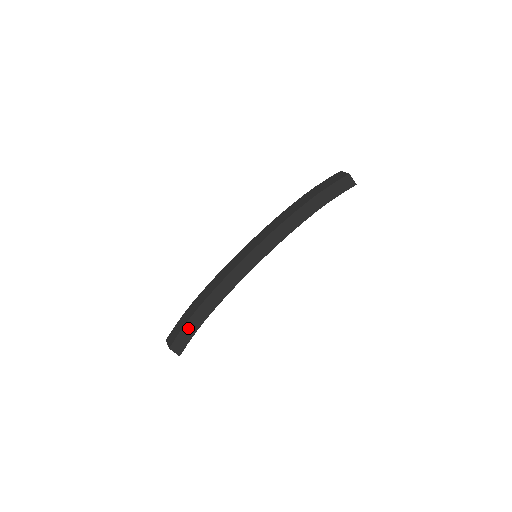
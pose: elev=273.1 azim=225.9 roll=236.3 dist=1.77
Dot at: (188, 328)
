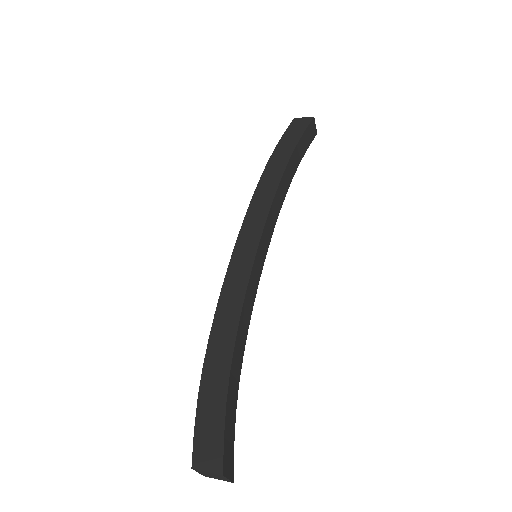
Dot at: (206, 408)
